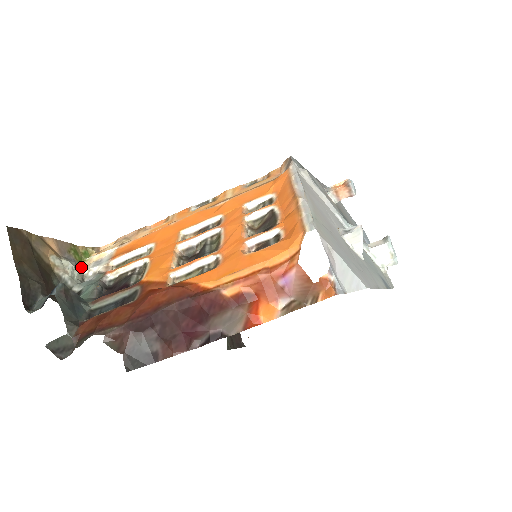
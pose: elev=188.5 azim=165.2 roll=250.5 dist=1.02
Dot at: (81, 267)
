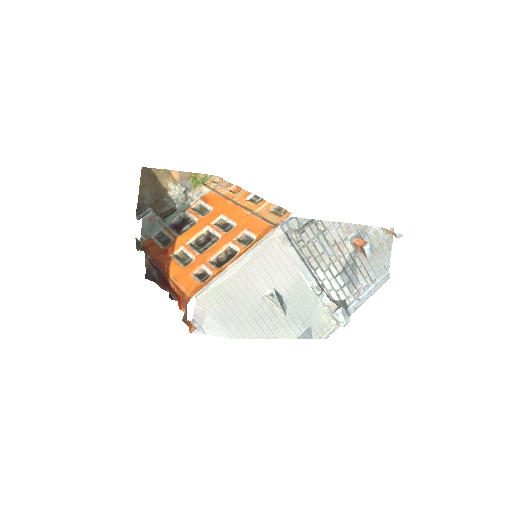
Dot at: (194, 188)
